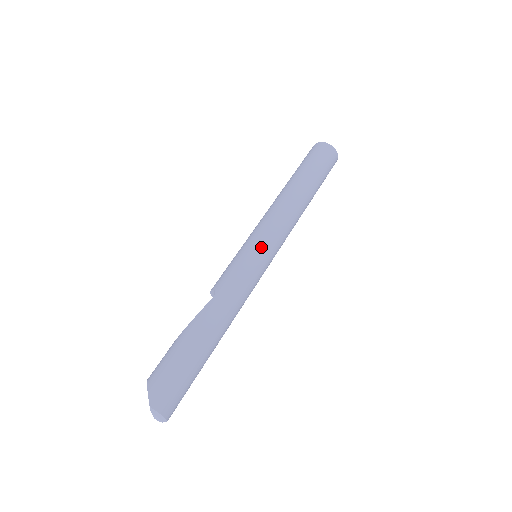
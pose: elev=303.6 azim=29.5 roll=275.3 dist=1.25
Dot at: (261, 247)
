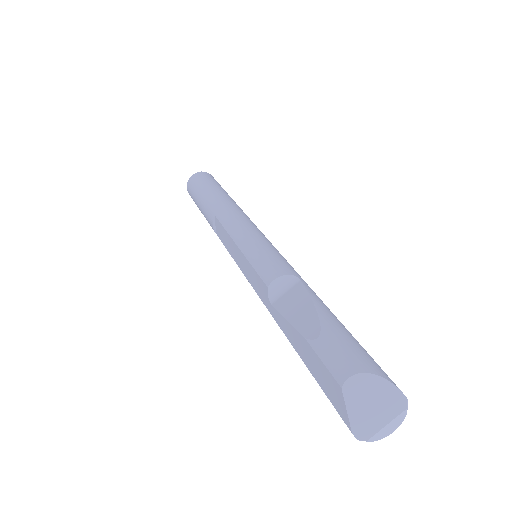
Dot at: occluded
